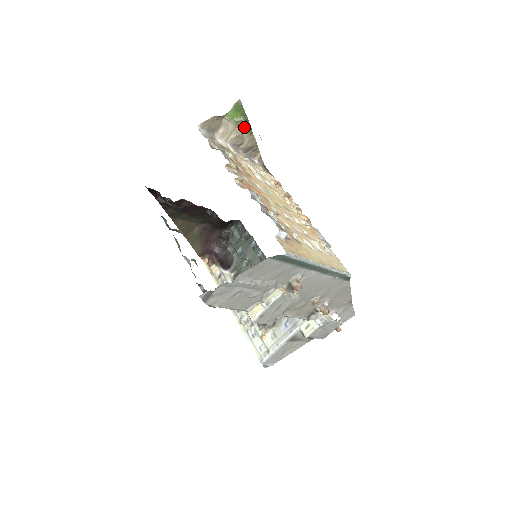
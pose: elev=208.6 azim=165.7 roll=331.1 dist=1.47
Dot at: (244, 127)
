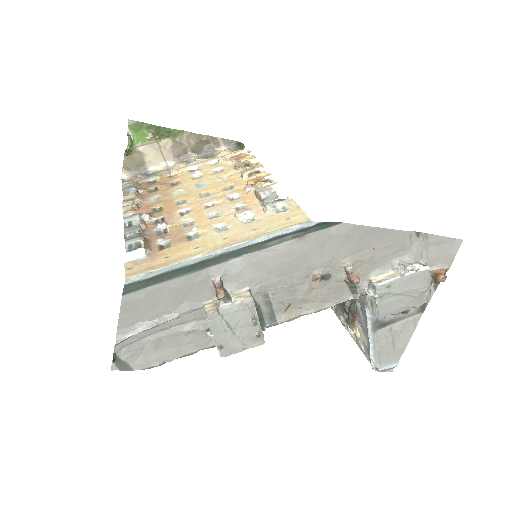
Dot at: (128, 148)
